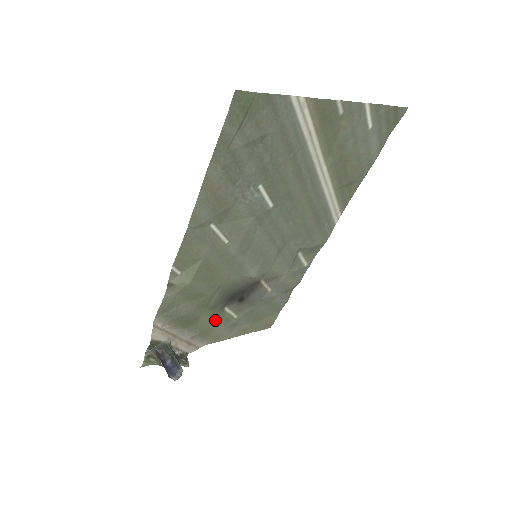
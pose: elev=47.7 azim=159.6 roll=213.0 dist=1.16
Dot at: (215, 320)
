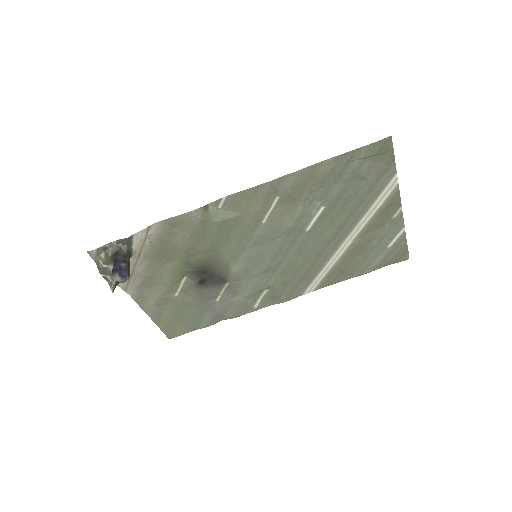
Dot at: (169, 278)
